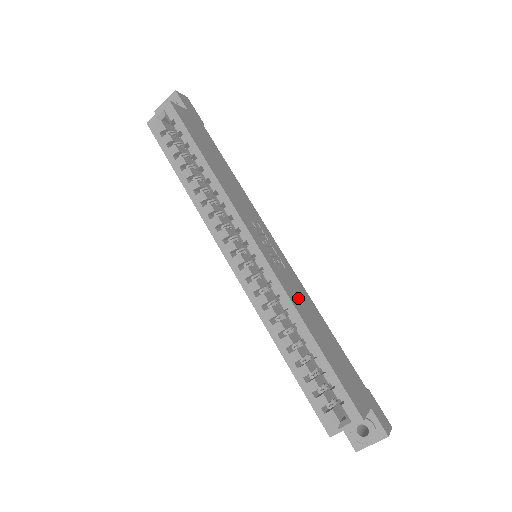
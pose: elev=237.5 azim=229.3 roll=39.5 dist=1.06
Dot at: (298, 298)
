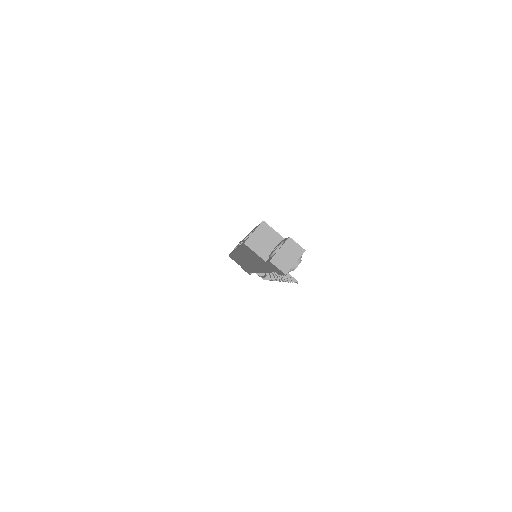
Dot at: occluded
